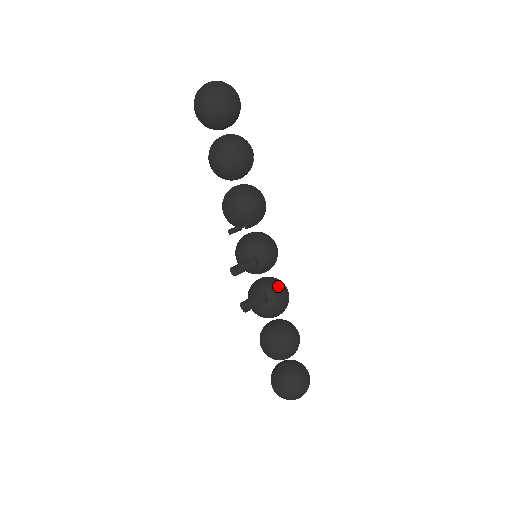
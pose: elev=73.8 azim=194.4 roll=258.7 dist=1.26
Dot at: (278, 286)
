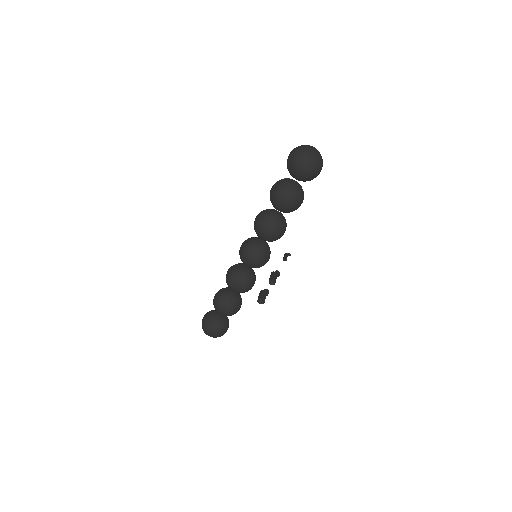
Dot at: (255, 275)
